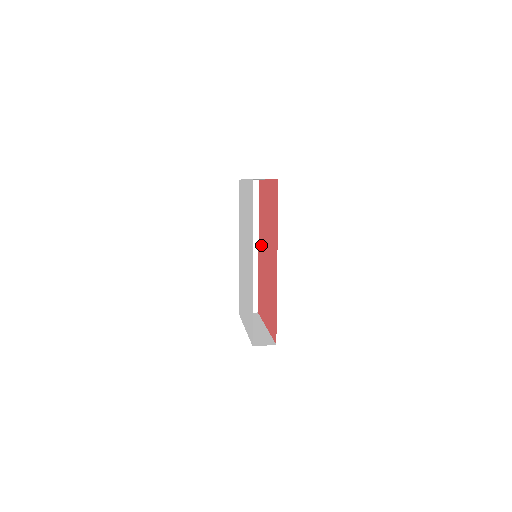
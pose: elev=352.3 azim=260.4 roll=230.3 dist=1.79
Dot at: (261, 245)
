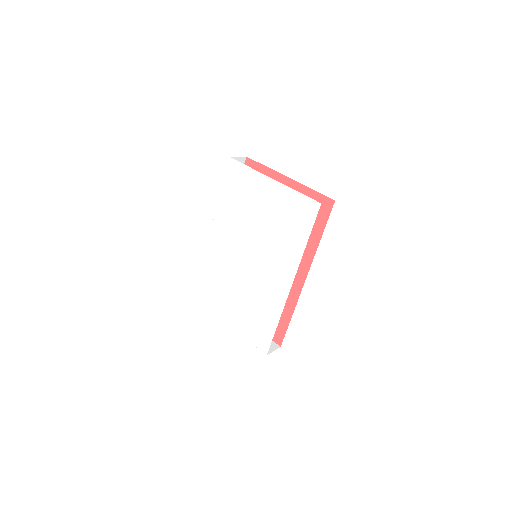
Dot at: occluded
